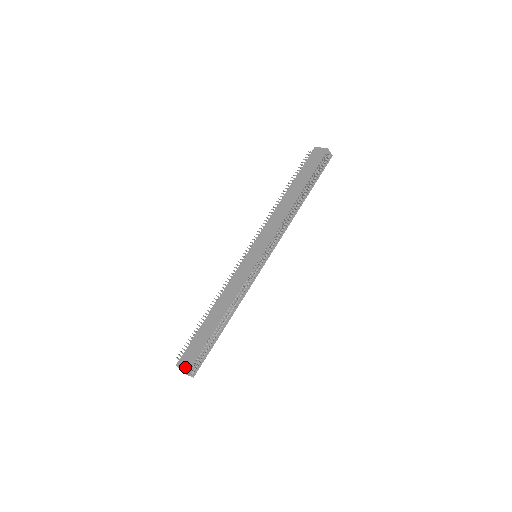
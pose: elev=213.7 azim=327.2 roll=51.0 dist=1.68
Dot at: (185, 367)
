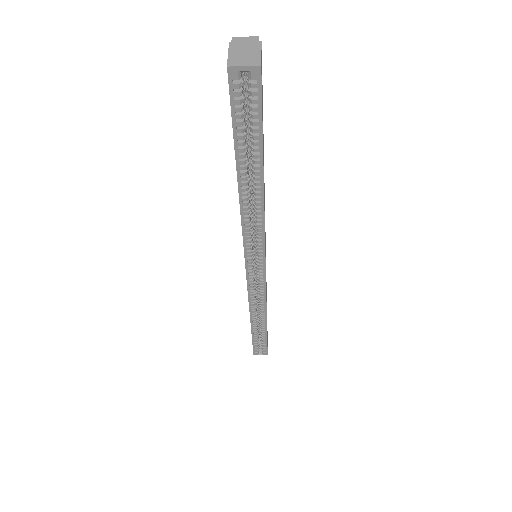
Dot at: occluded
